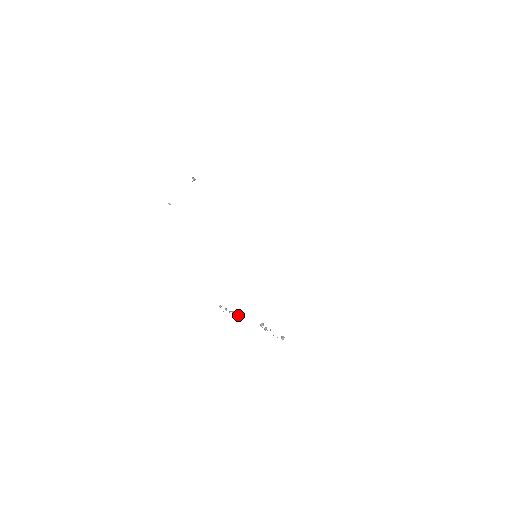
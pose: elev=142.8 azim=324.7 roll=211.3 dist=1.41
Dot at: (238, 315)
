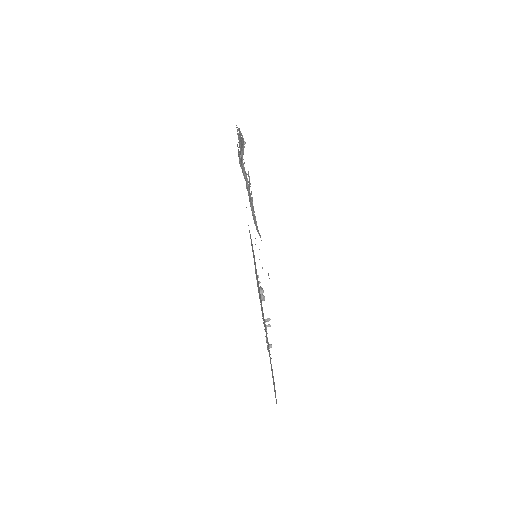
Dot at: (261, 295)
